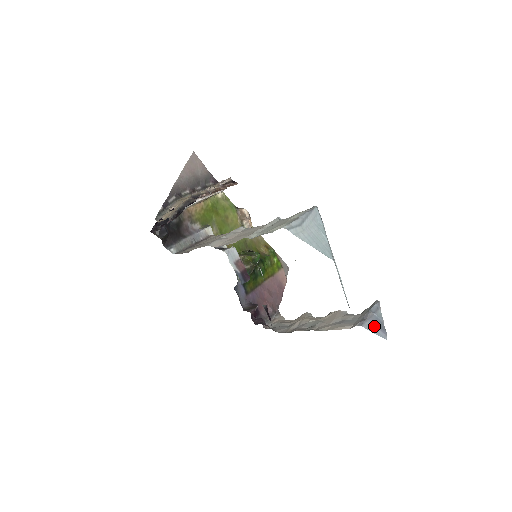
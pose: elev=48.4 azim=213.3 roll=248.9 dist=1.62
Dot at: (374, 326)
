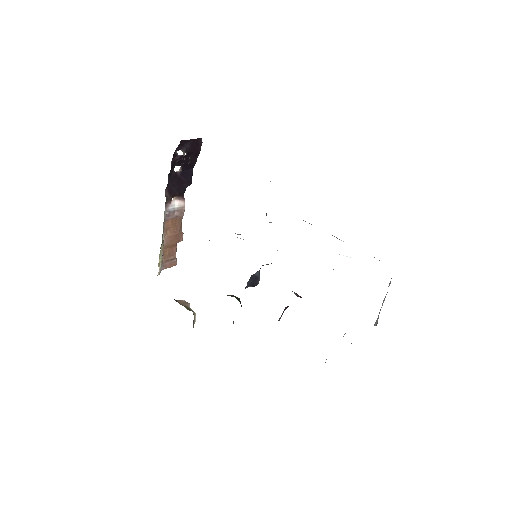
Dot at: occluded
